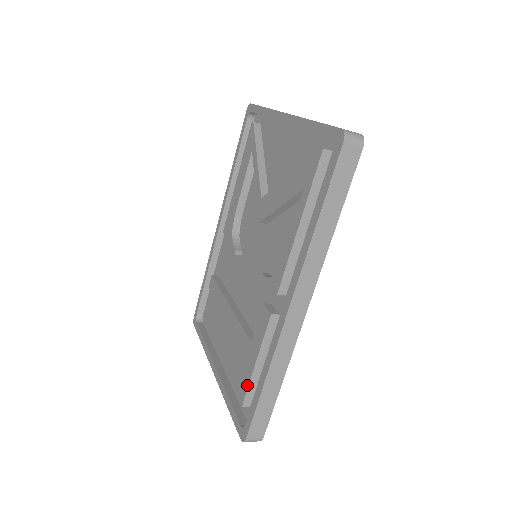
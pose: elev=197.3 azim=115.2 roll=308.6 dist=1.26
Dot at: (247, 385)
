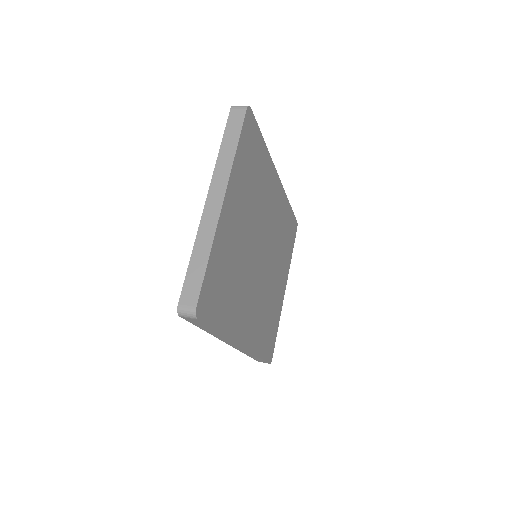
Dot at: occluded
